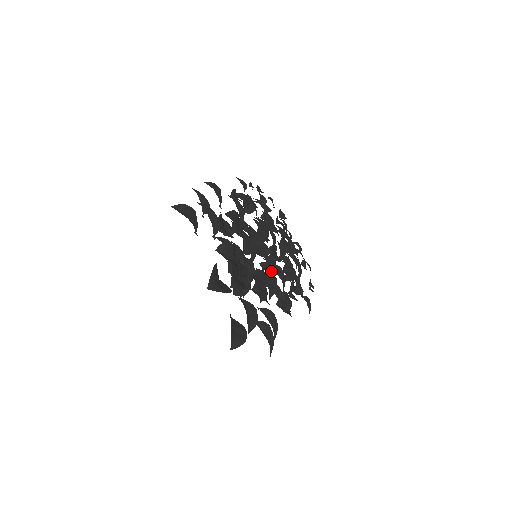
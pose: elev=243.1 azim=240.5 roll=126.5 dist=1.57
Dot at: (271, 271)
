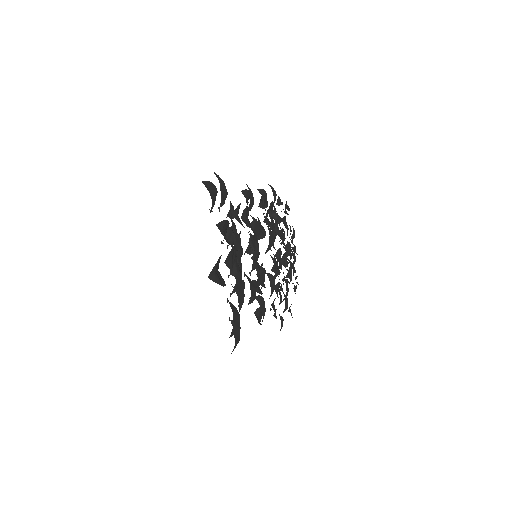
Dot at: occluded
